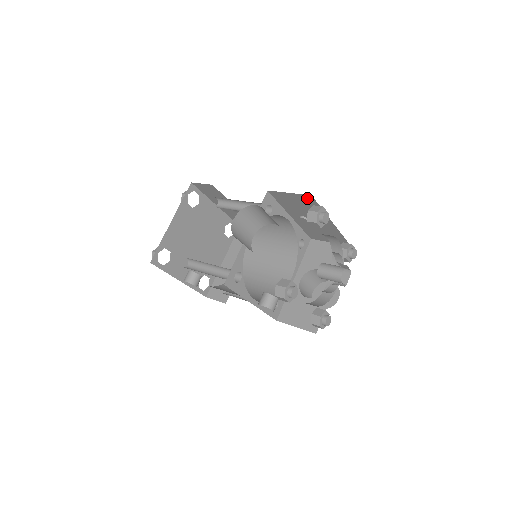
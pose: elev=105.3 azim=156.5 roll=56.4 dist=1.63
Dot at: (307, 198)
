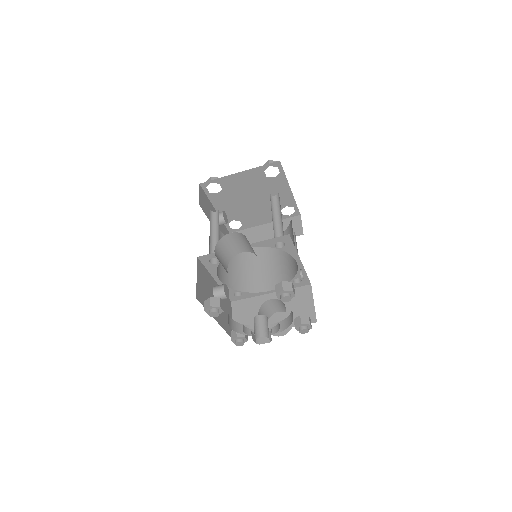
Dot at: occluded
